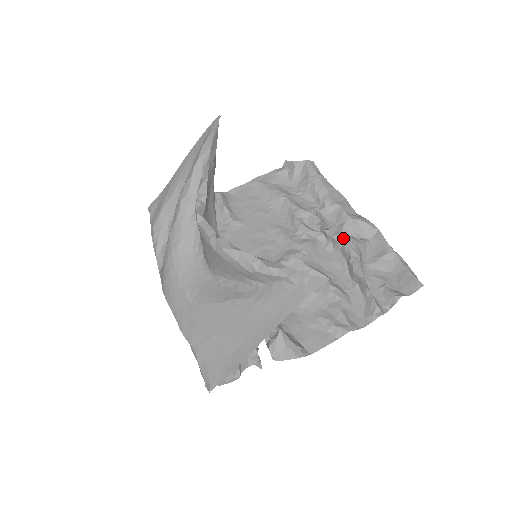
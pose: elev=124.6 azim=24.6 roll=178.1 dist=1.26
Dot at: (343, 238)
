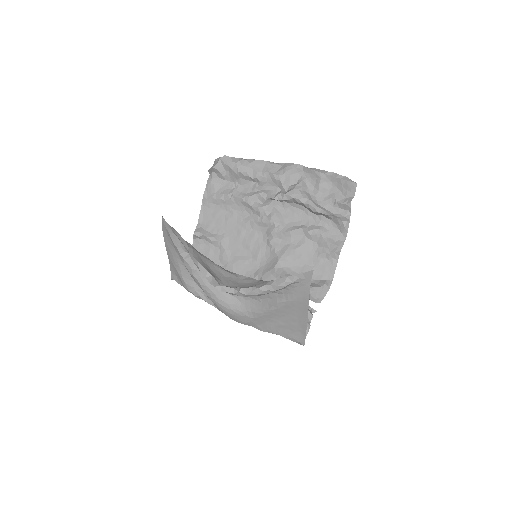
Dot at: (289, 196)
